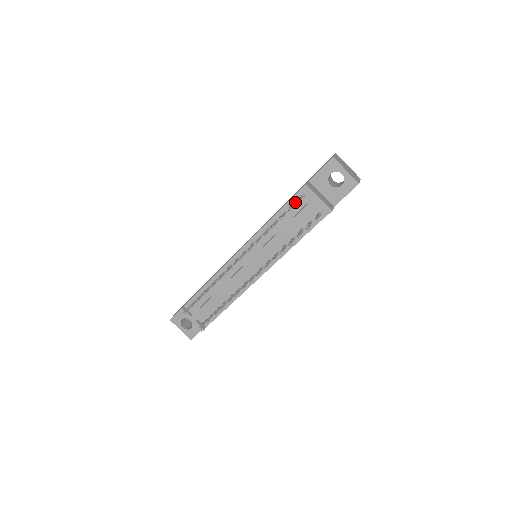
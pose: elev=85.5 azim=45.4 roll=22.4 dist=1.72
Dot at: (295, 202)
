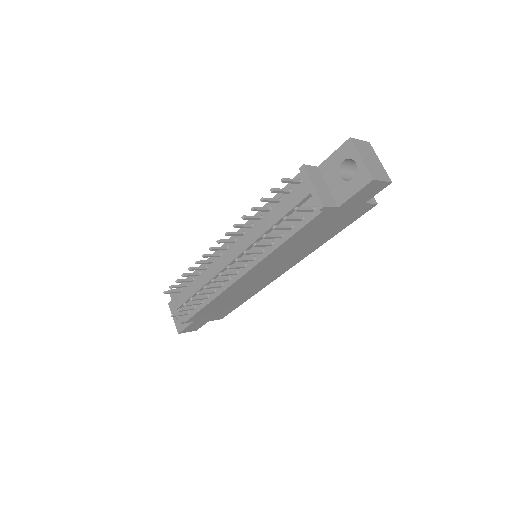
Dot at: (292, 188)
